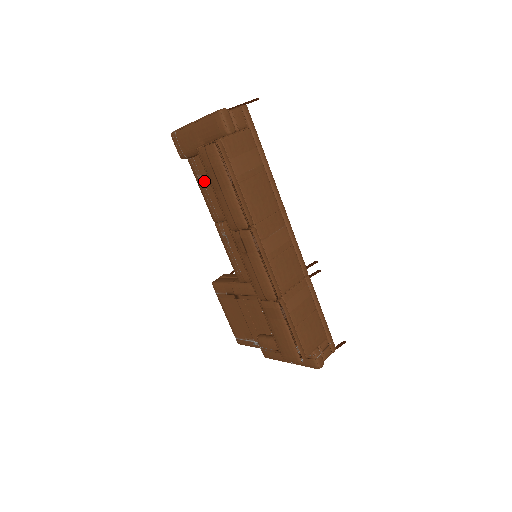
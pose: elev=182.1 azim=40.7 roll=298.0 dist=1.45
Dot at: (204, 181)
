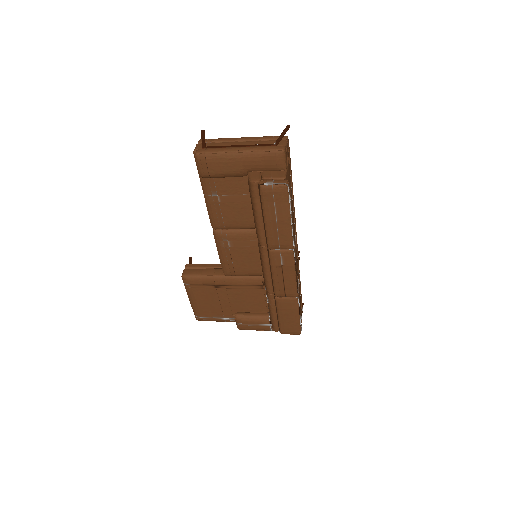
Dot at: (219, 197)
